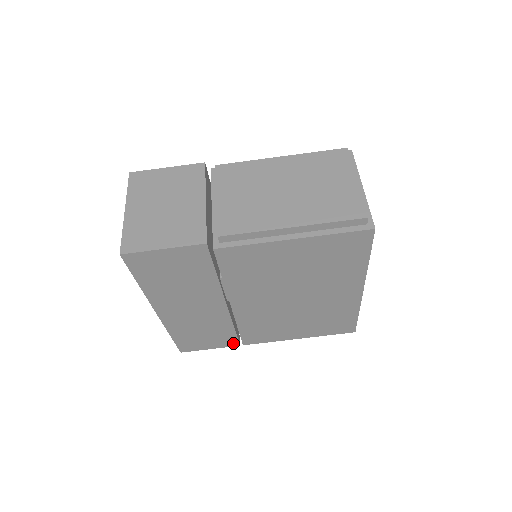
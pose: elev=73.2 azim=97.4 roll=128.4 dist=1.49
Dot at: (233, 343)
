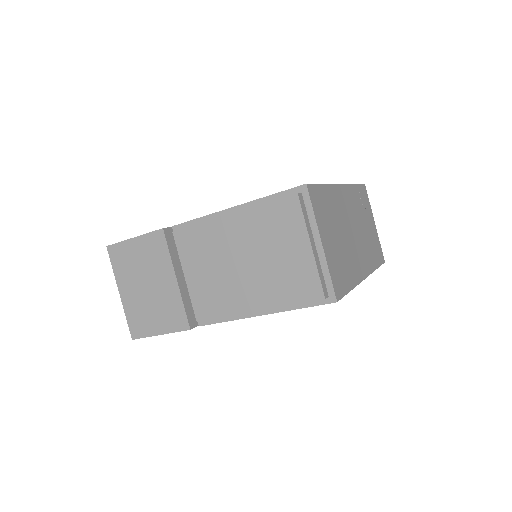
Dot at: occluded
